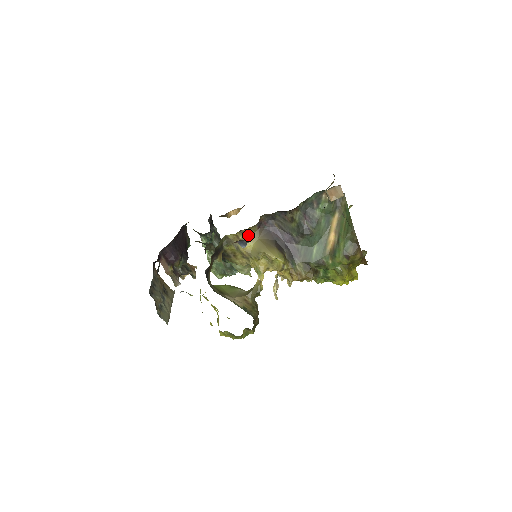
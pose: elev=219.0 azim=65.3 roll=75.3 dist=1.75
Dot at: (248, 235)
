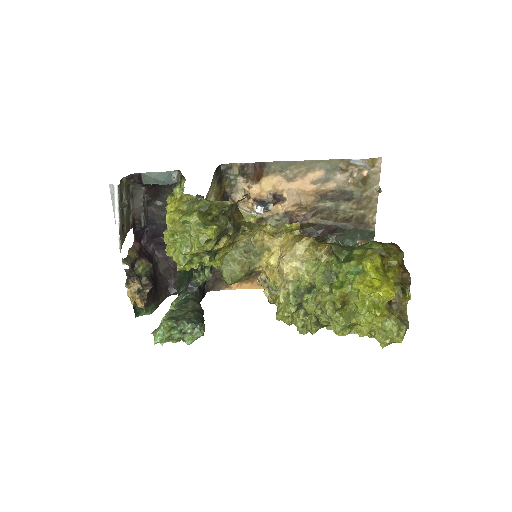
Dot at: occluded
